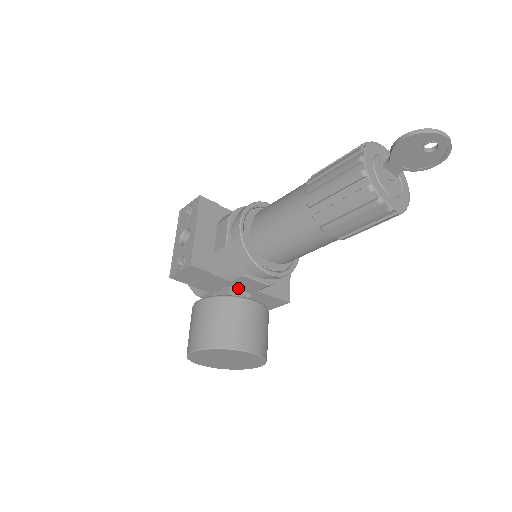
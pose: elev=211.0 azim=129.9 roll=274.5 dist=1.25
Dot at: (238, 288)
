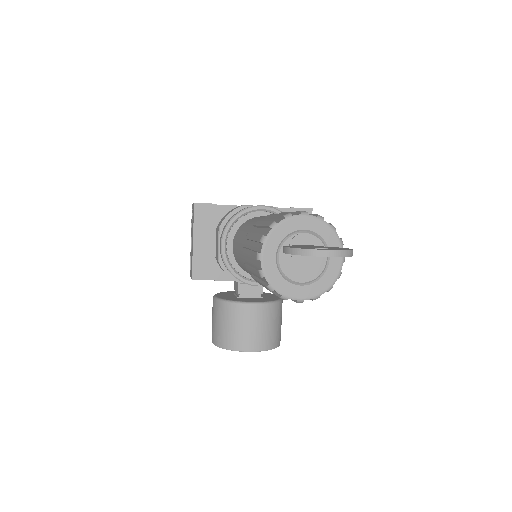
Dot at: occluded
